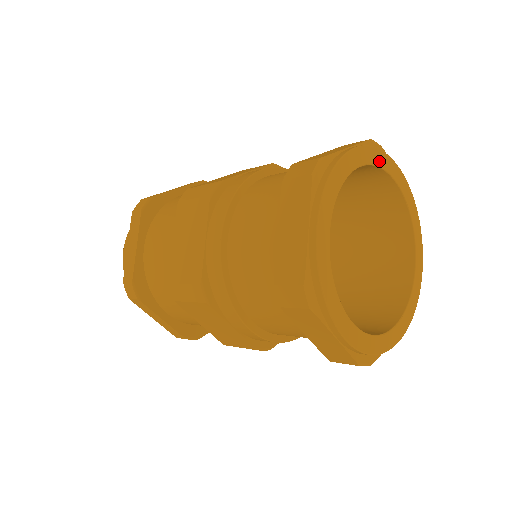
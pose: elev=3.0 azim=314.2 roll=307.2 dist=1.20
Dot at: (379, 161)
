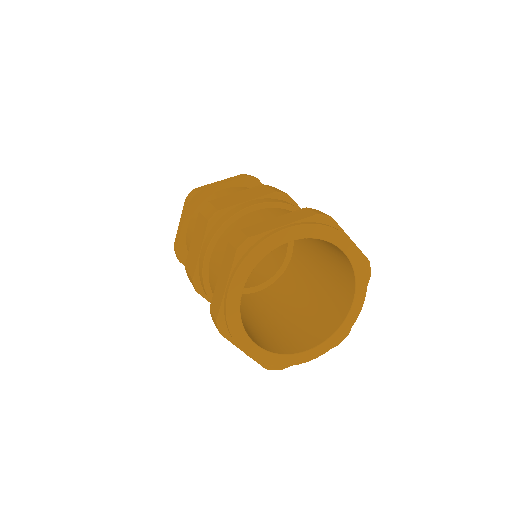
Dot at: (253, 263)
